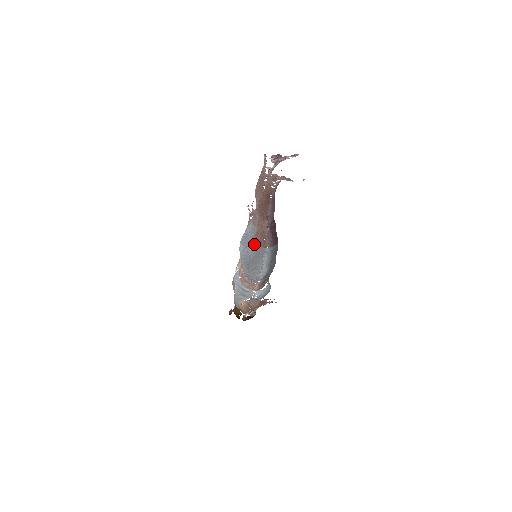
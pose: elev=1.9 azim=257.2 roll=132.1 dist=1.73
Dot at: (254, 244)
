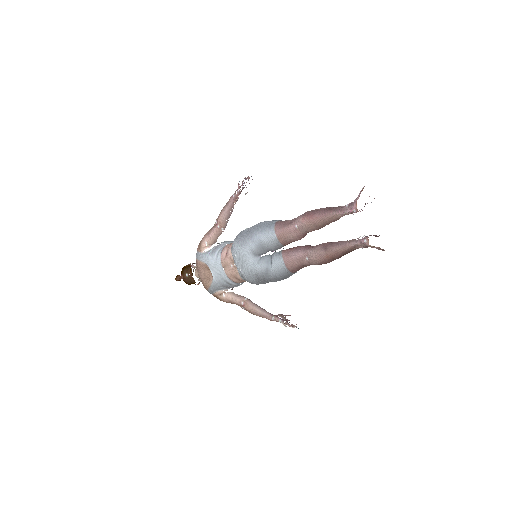
Dot at: (282, 268)
